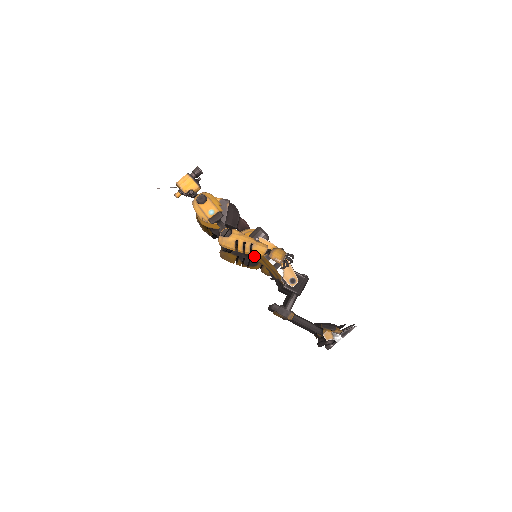
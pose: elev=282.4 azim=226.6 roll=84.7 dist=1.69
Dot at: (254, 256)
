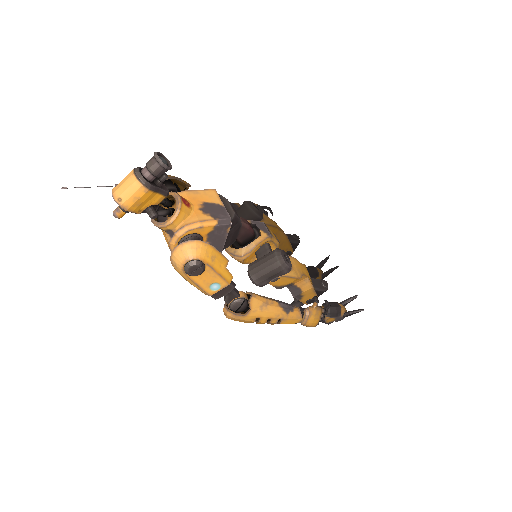
Dot at: occluded
